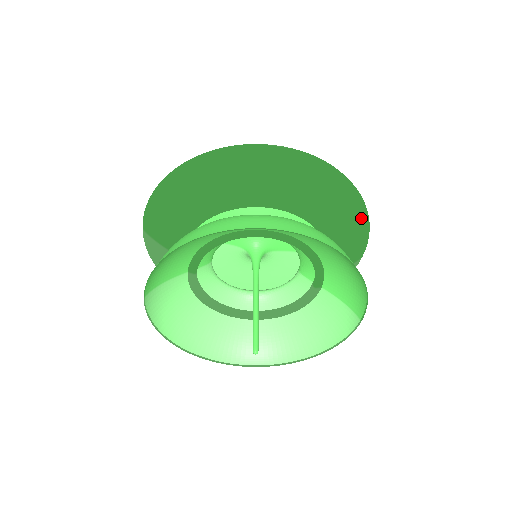
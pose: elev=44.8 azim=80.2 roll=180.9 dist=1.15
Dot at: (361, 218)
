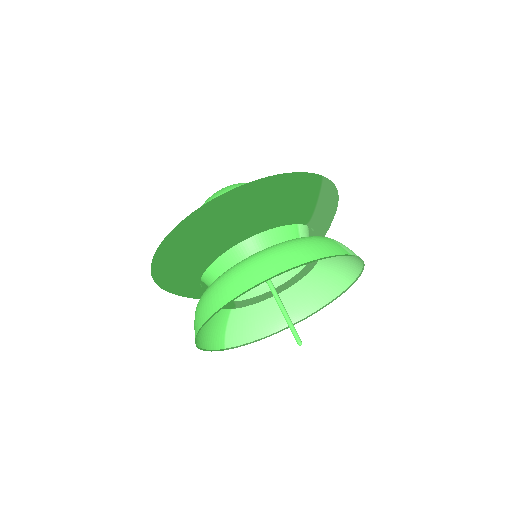
Dot at: (276, 188)
